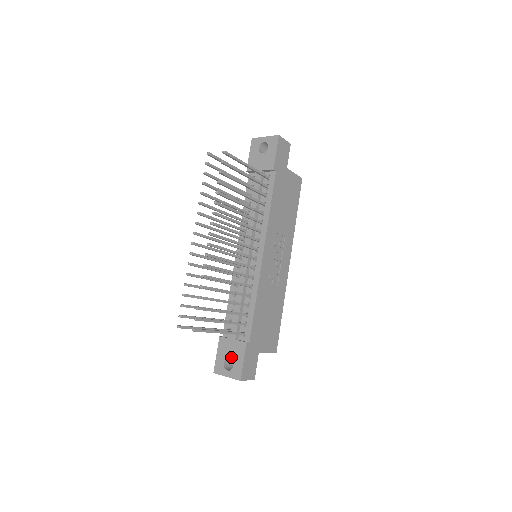
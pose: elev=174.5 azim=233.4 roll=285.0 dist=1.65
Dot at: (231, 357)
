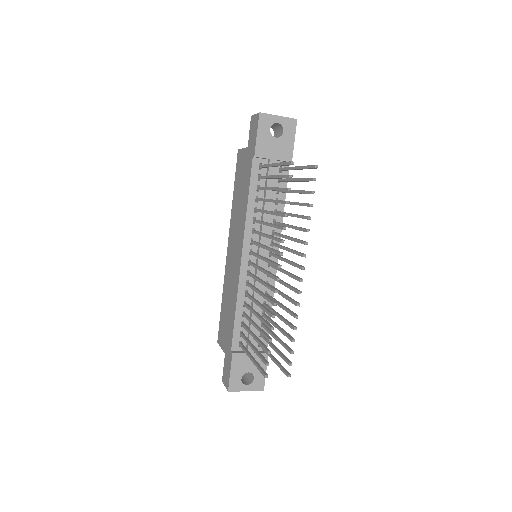
Dot at: (251, 371)
